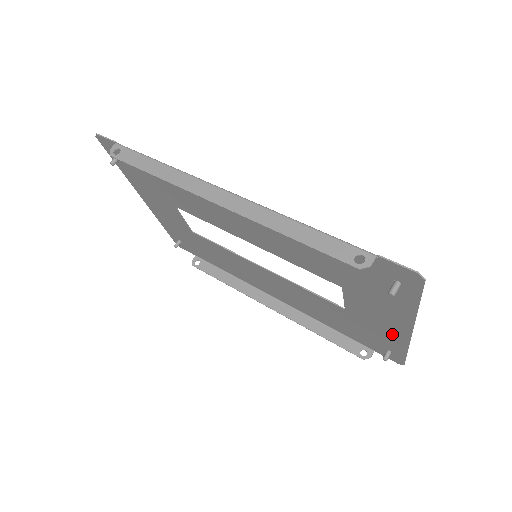
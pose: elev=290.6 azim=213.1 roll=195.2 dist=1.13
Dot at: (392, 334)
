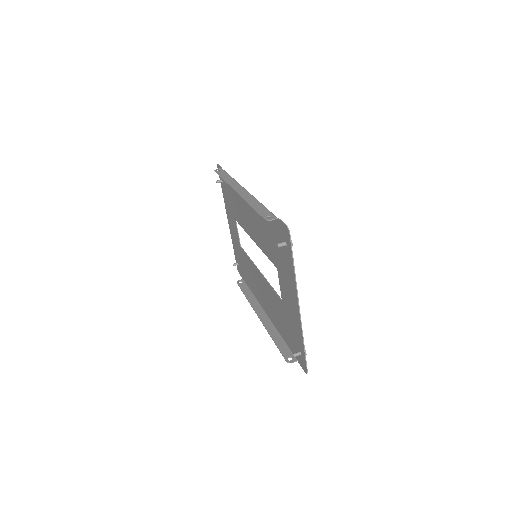
Dot at: (296, 320)
